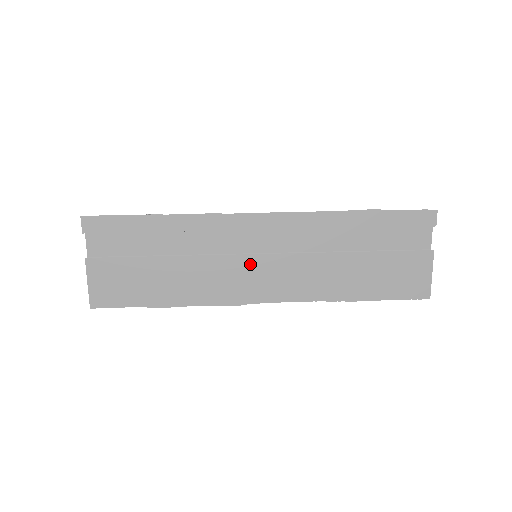
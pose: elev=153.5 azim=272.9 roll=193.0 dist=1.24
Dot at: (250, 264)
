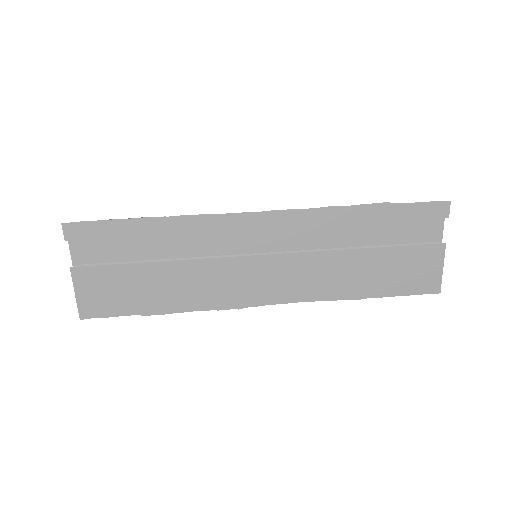
Dot at: (250, 266)
